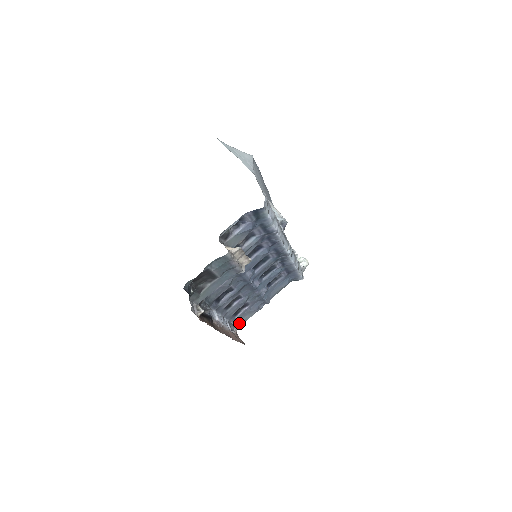
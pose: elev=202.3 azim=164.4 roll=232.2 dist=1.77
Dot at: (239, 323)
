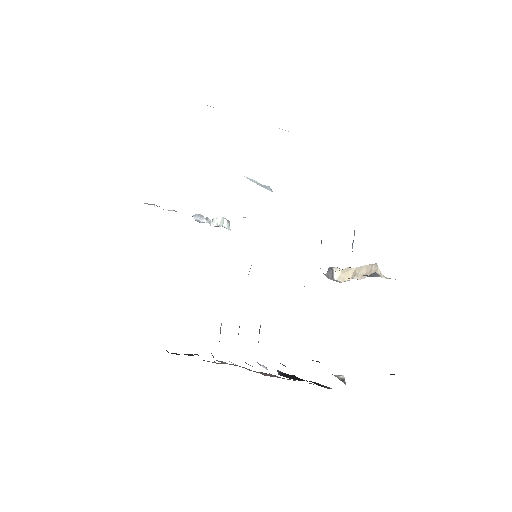
Dot at: occluded
